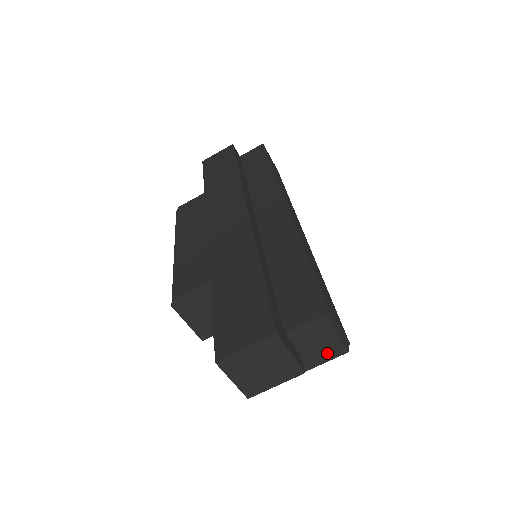
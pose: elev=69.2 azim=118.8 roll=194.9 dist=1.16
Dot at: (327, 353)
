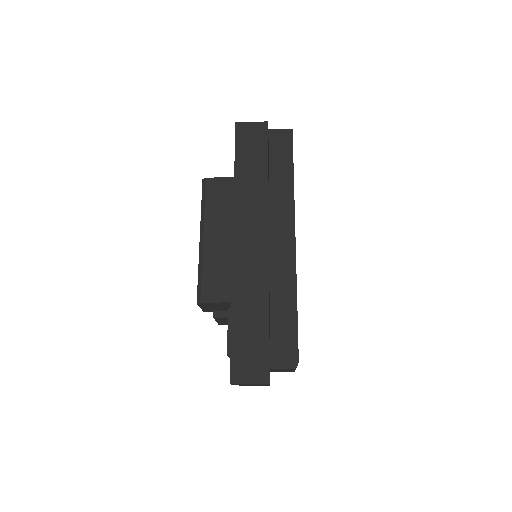
Dot at: (284, 371)
